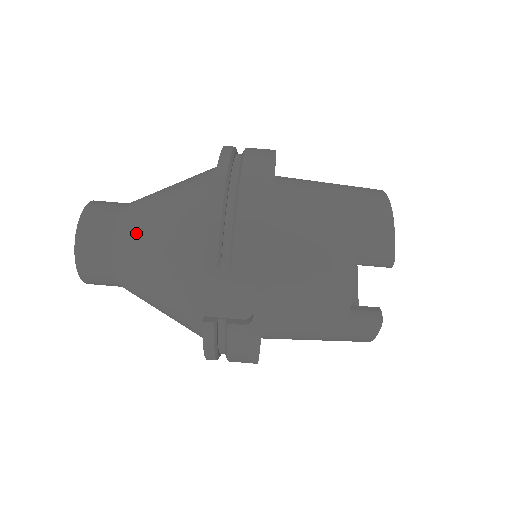
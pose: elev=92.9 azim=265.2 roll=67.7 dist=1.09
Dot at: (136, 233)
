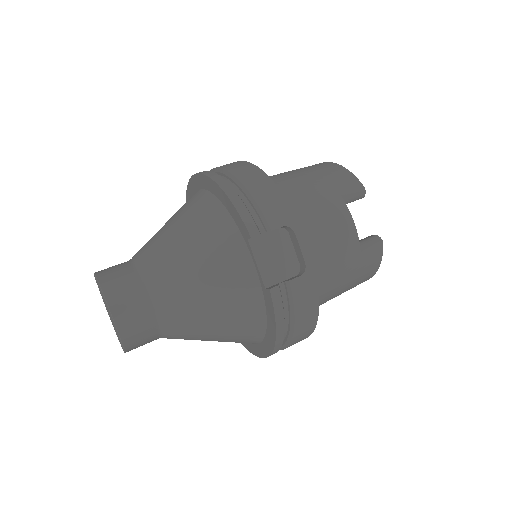
Dot at: (163, 264)
